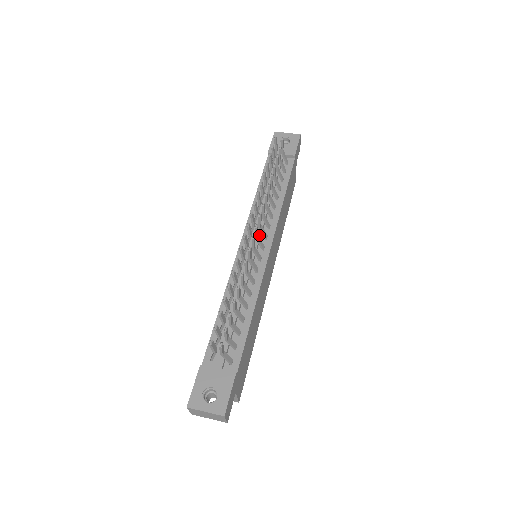
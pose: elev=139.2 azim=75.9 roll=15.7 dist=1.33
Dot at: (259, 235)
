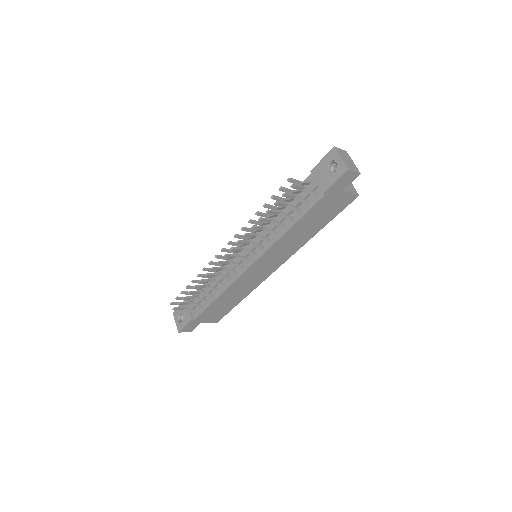
Dot at: (250, 250)
